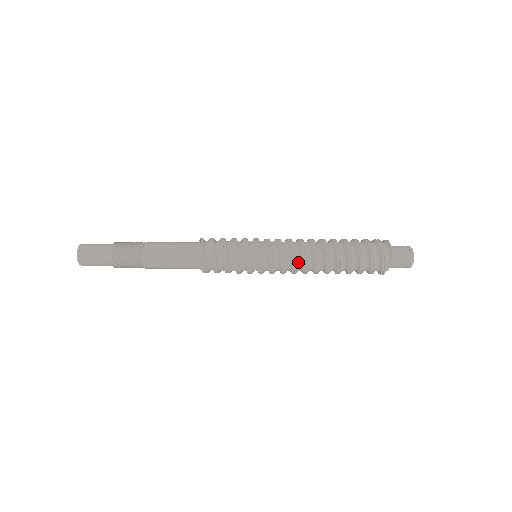
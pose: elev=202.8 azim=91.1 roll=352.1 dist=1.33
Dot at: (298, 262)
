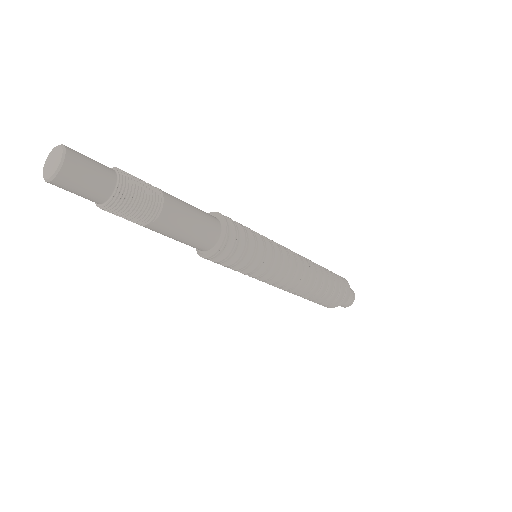
Dot at: occluded
